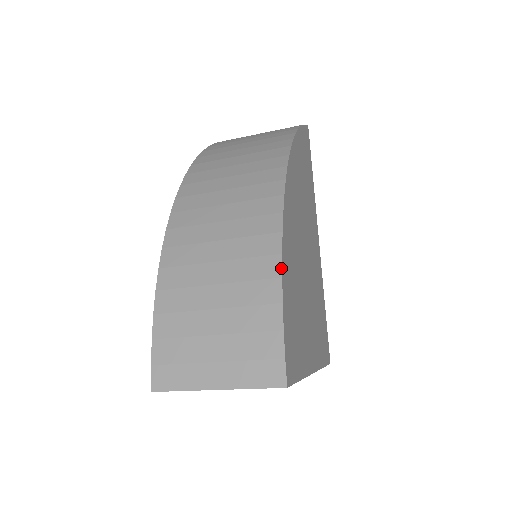
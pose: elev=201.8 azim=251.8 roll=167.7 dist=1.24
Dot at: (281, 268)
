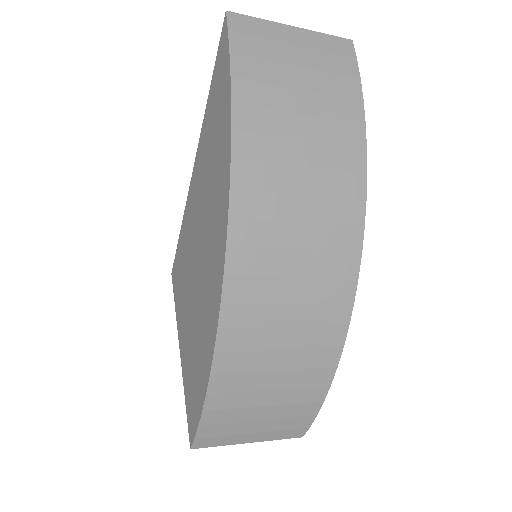
Dot at: occluded
